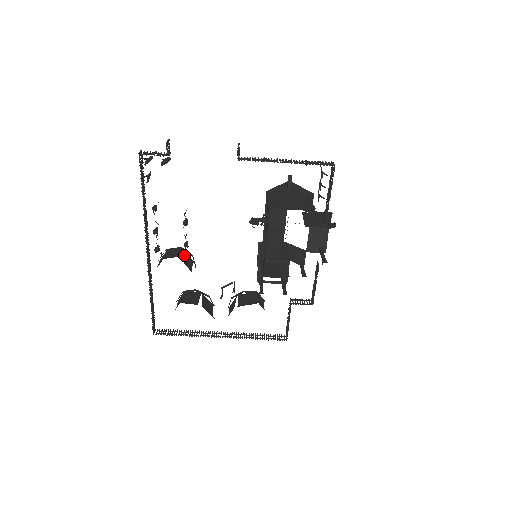
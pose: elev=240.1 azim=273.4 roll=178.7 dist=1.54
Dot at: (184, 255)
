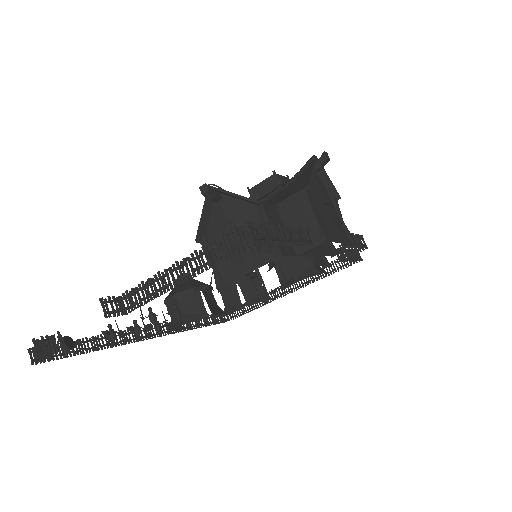
Dot at: (185, 300)
